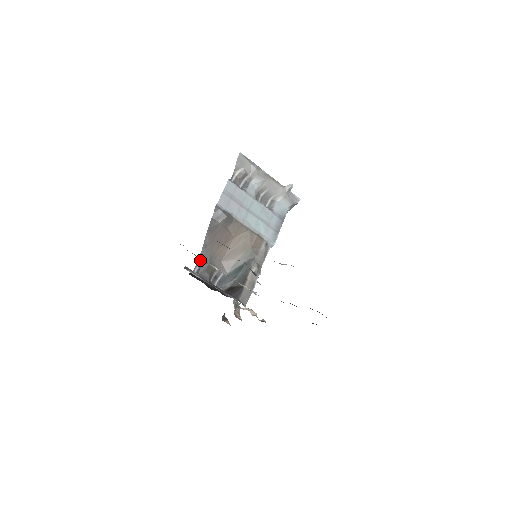
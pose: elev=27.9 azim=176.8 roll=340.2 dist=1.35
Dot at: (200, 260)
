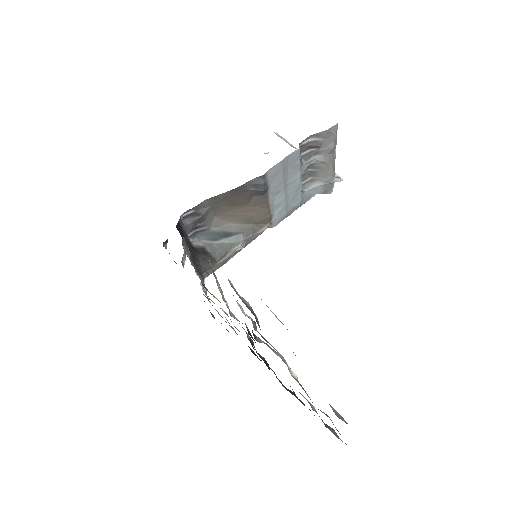
Dot at: (197, 207)
